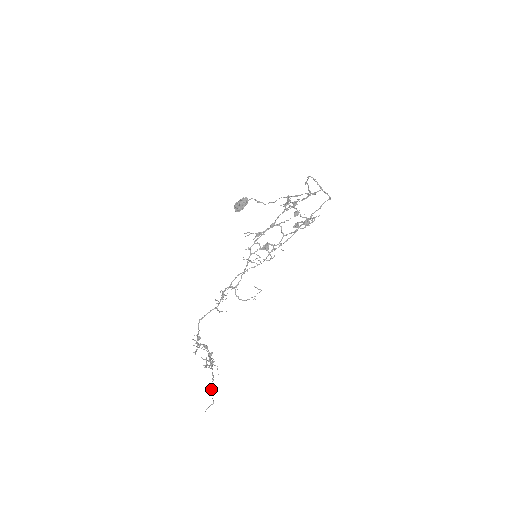
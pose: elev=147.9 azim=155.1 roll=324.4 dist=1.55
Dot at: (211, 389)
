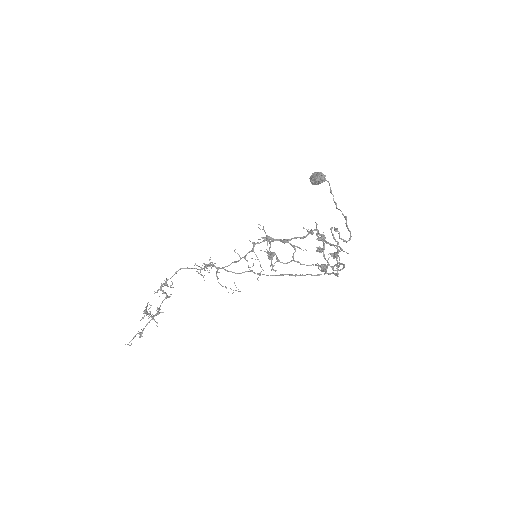
Dot at: (136, 334)
